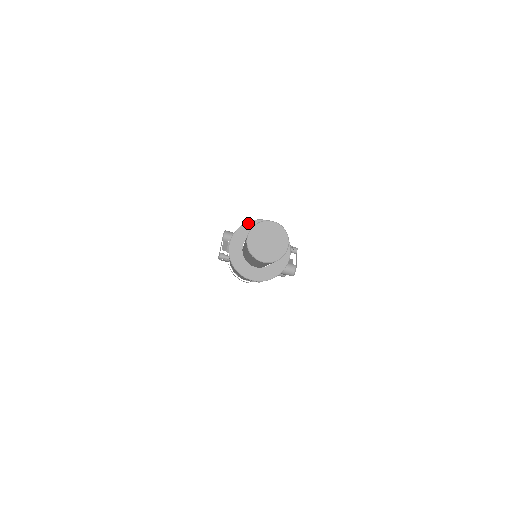
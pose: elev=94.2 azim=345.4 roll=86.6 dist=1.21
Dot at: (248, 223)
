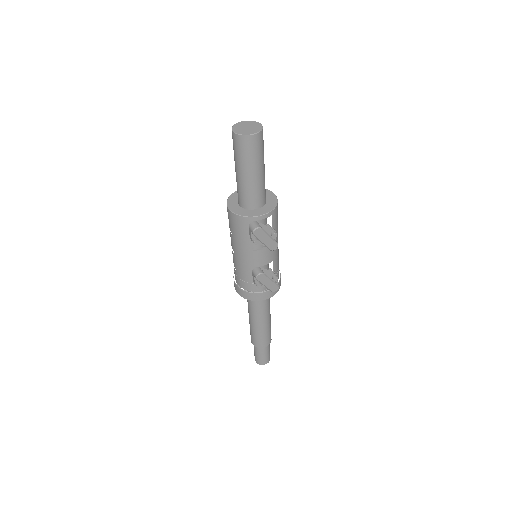
Dot at: occluded
